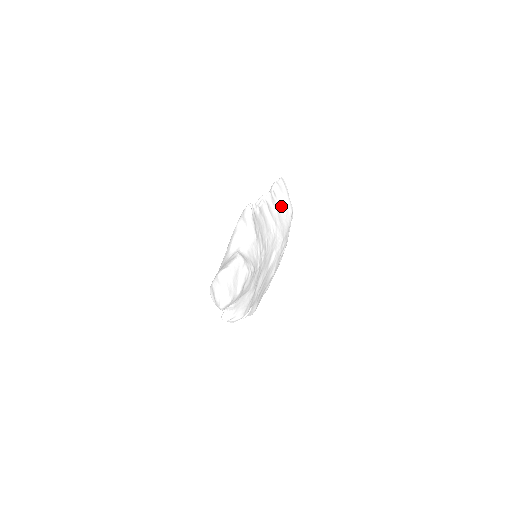
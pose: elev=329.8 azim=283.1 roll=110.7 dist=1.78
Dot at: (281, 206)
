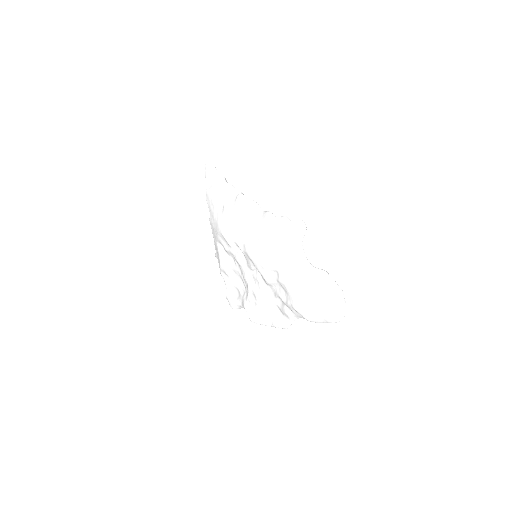
Dot at: occluded
